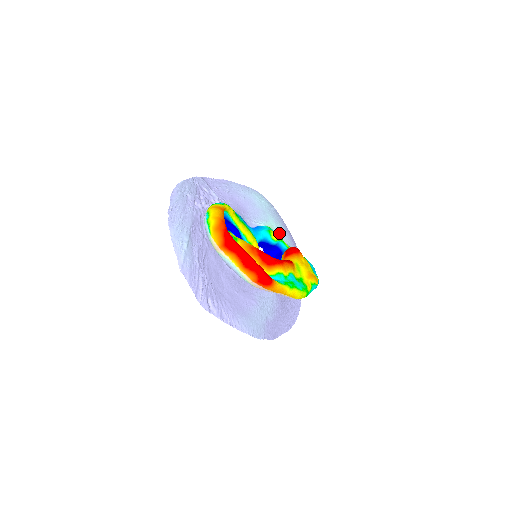
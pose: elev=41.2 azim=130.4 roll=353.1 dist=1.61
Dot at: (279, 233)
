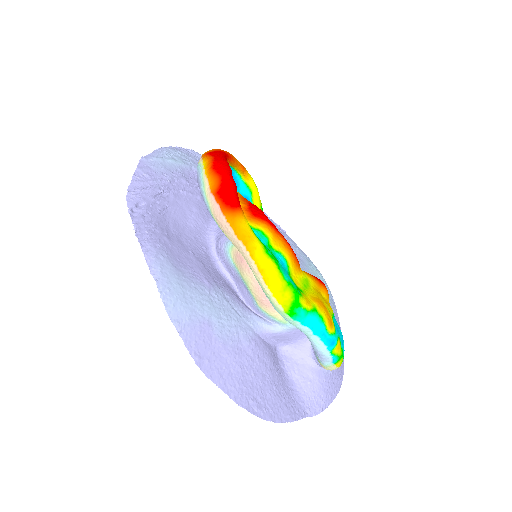
Dot at: occluded
